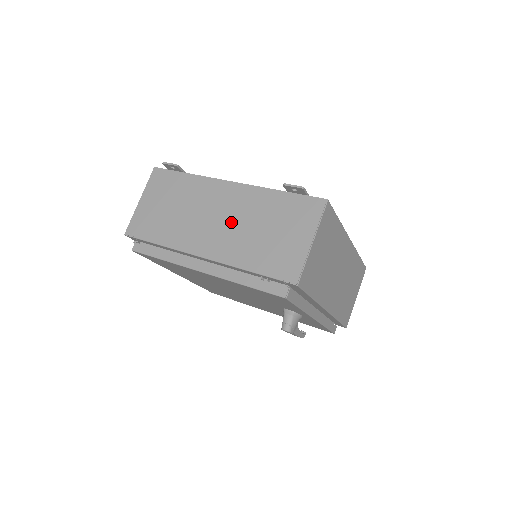
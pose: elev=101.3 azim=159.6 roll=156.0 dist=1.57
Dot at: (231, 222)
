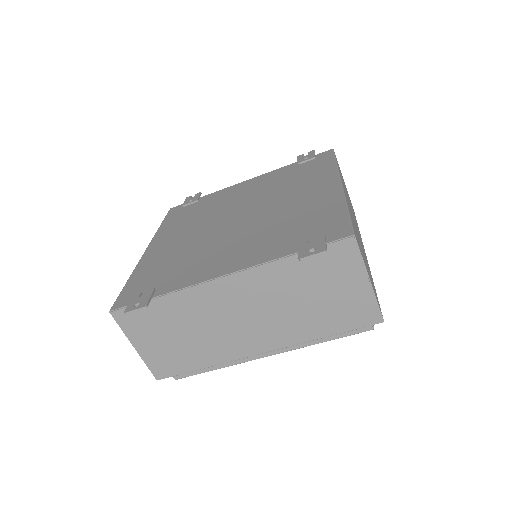
Dot at: (263, 312)
